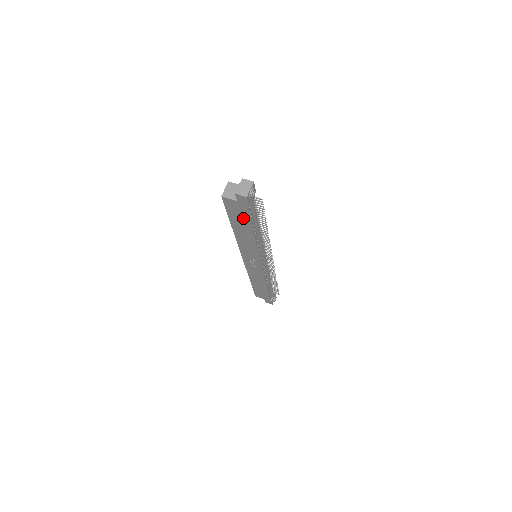
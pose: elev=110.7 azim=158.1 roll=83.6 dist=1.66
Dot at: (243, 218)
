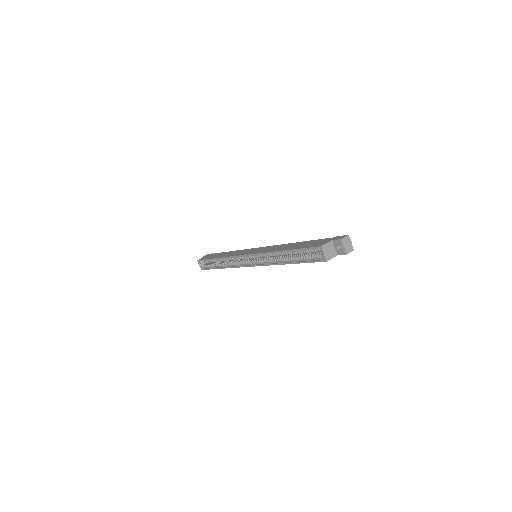
Dot at: occluded
